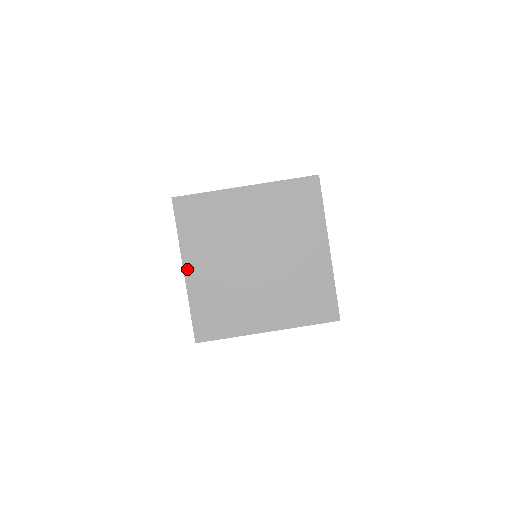
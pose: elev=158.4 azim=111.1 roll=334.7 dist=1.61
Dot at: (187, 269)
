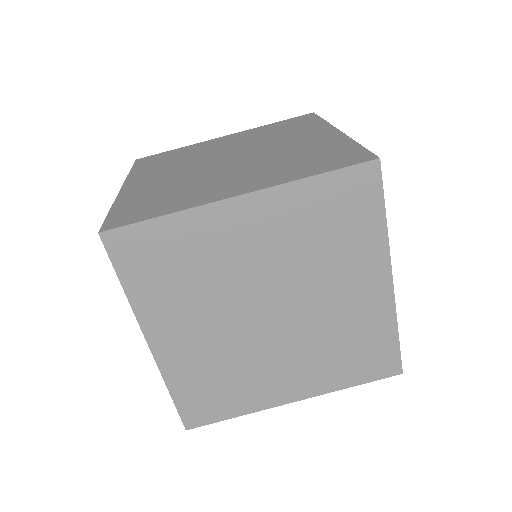
Dot at: (153, 341)
